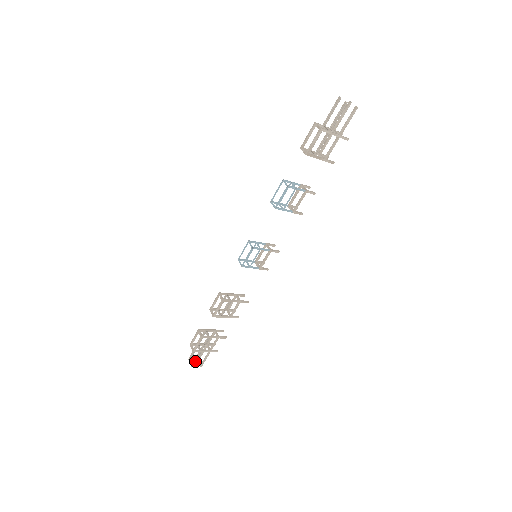
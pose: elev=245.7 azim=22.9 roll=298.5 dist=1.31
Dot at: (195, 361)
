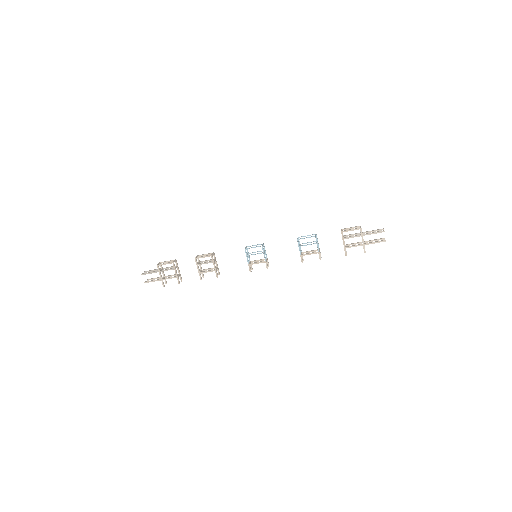
Dot at: (148, 273)
